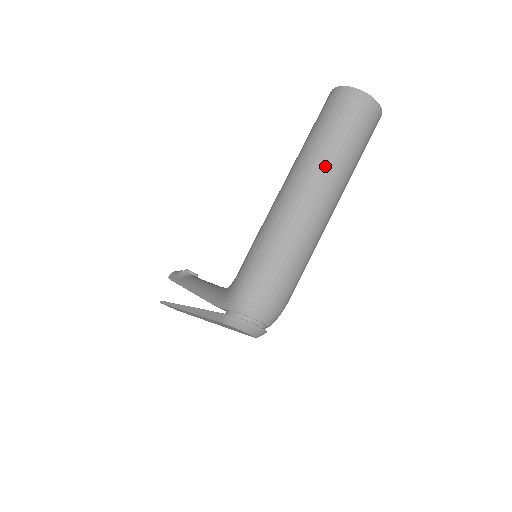
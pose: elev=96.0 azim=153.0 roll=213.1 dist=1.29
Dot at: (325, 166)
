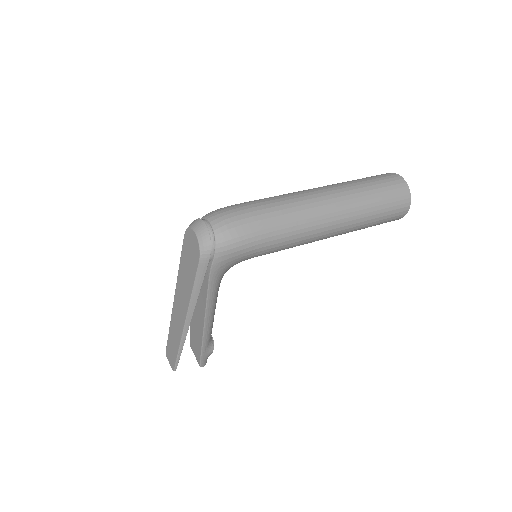
Dot at: (335, 184)
